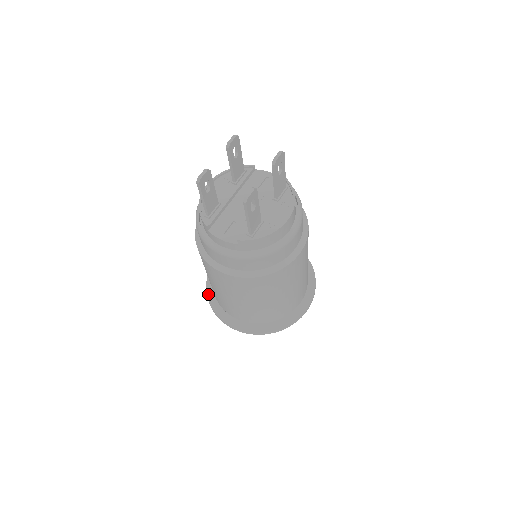
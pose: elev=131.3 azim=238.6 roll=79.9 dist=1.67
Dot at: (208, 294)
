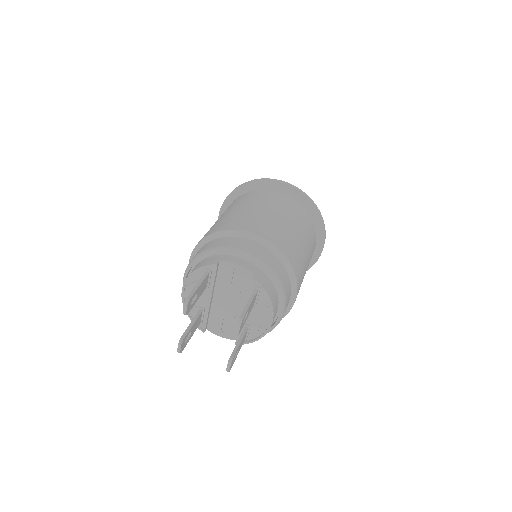
Dot at: occluded
